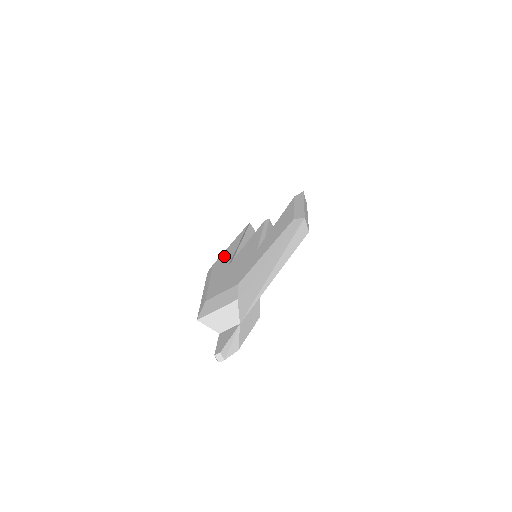
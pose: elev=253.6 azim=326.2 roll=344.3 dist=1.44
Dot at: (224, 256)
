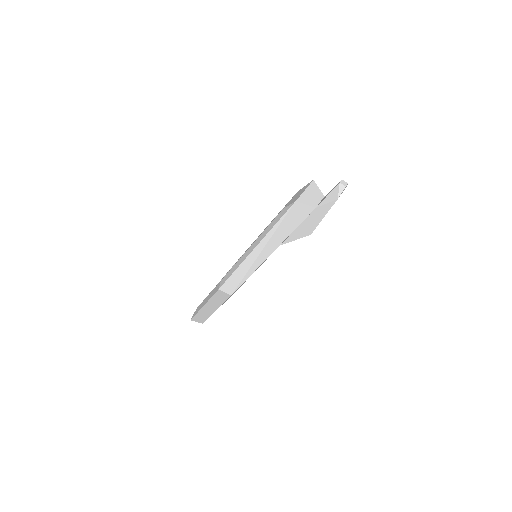
Dot at: occluded
